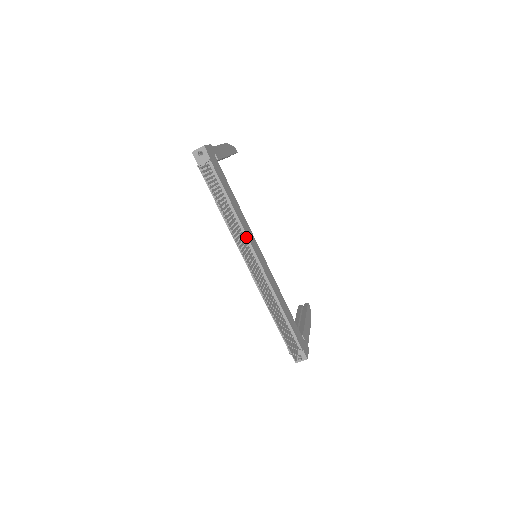
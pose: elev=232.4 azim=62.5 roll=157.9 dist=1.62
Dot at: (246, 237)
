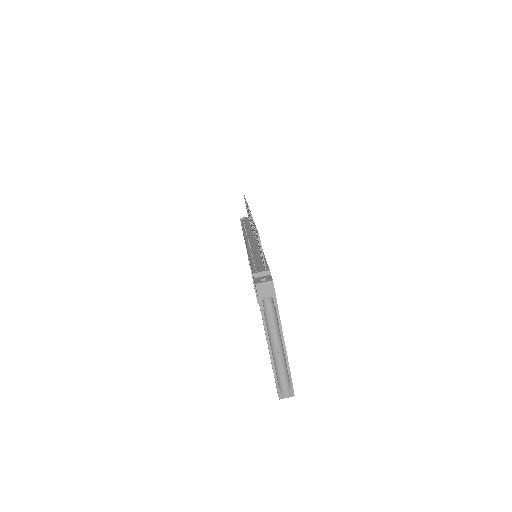
Dot at: occluded
